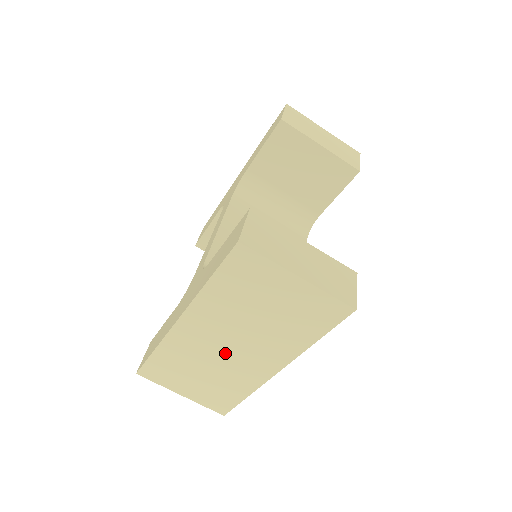
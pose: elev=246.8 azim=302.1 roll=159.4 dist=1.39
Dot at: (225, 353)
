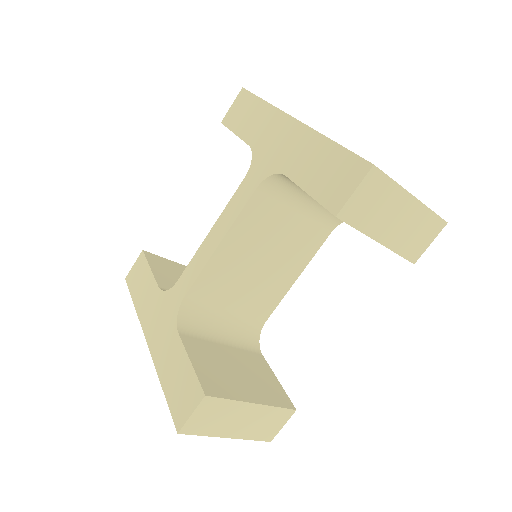
Dot at: occluded
